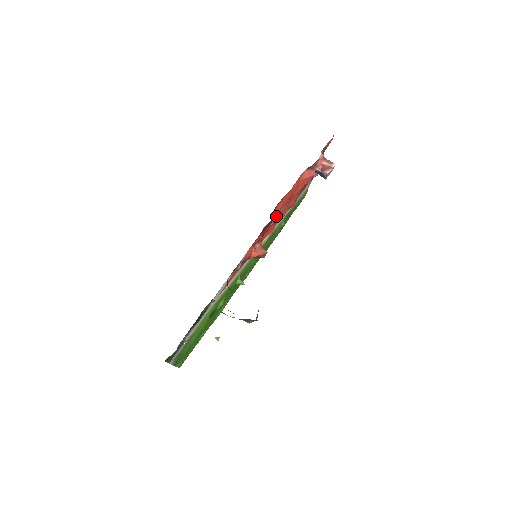
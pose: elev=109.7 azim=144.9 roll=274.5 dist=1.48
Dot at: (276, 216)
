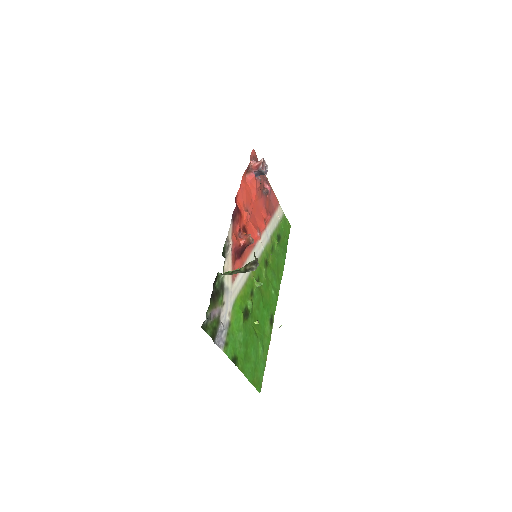
Dot at: (244, 212)
